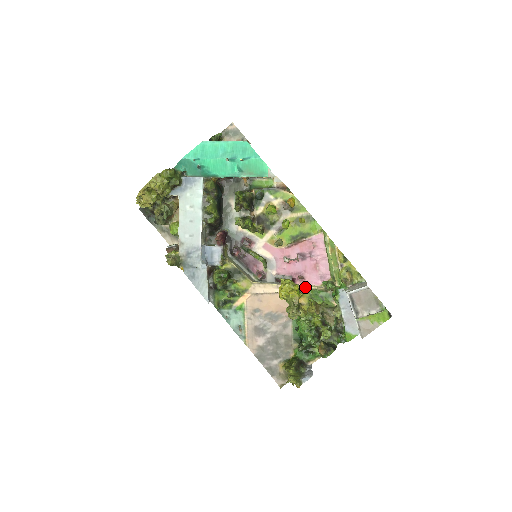
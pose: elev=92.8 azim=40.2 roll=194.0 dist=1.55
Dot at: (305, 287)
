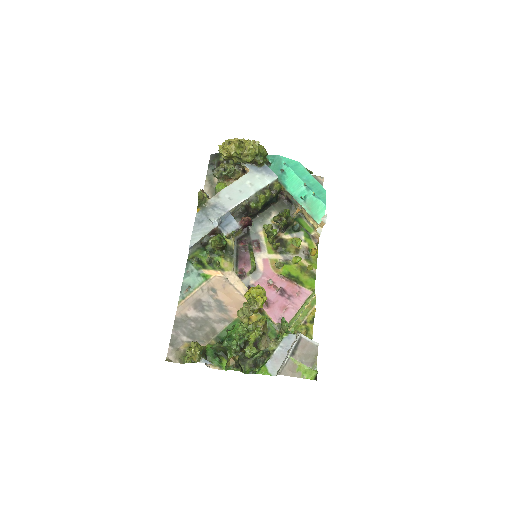
Dot at: (265, 311)
